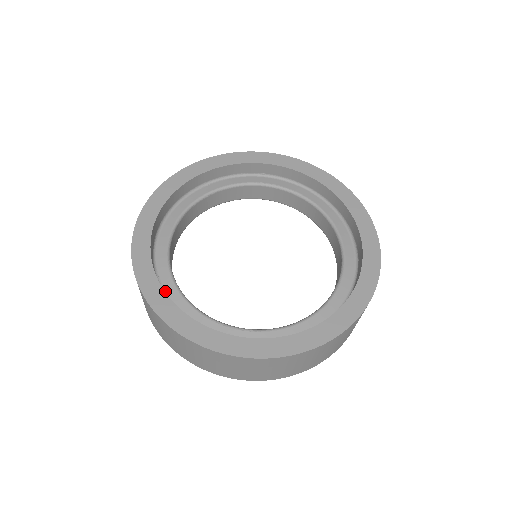
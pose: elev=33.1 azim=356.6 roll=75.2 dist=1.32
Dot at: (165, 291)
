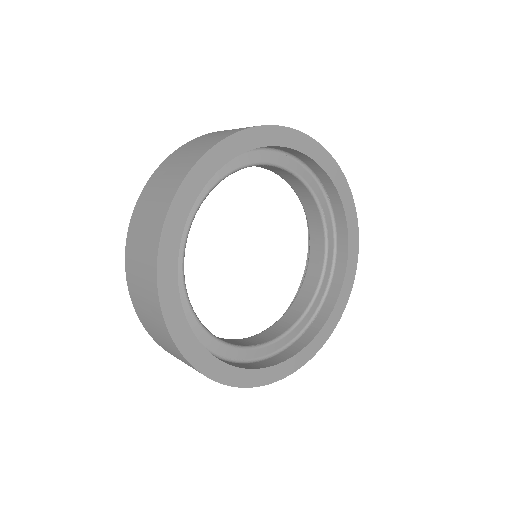
Dot at: occluded
